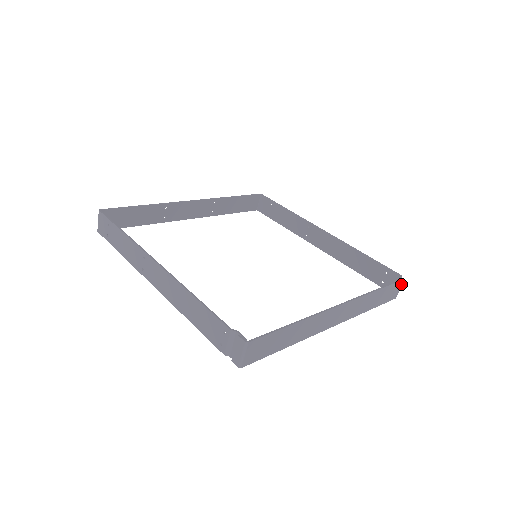
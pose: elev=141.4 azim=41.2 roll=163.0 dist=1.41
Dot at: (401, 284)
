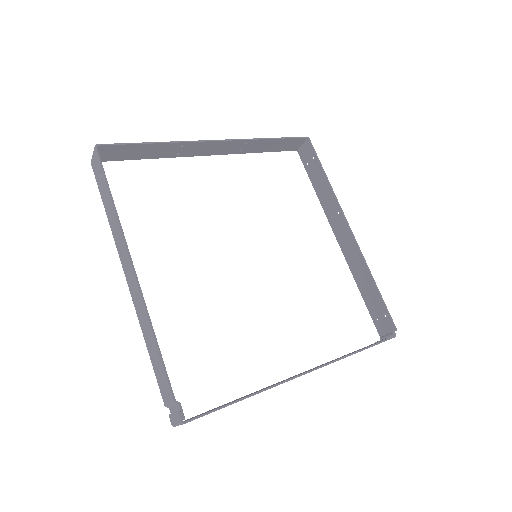
Dot at: occluded
